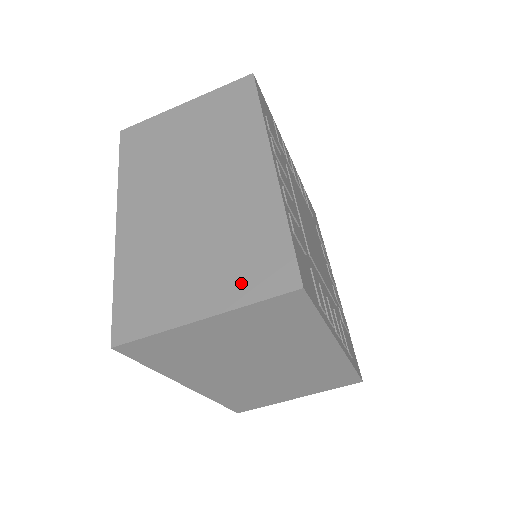
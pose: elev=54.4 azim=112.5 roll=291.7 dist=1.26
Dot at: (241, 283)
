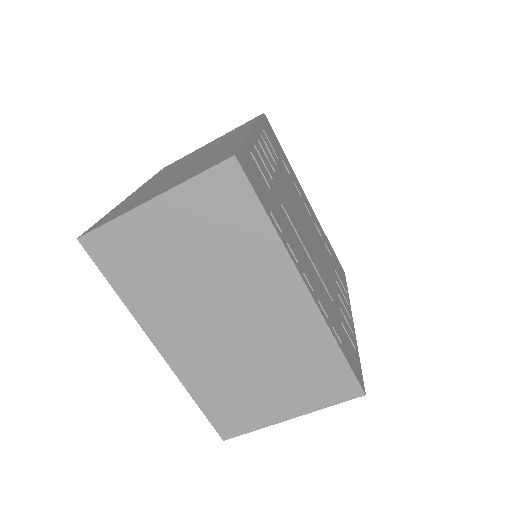
Dot at: (192, 174)
